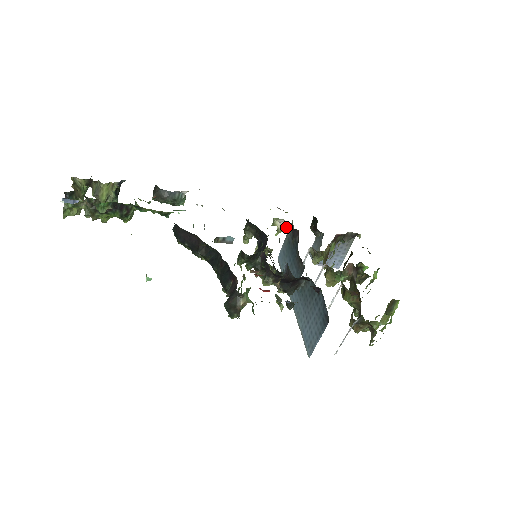
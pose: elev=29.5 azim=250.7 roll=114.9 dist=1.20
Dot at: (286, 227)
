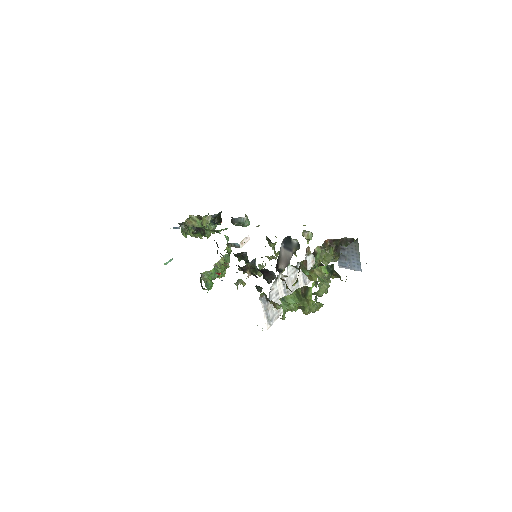
Dot at: (311, 237)
